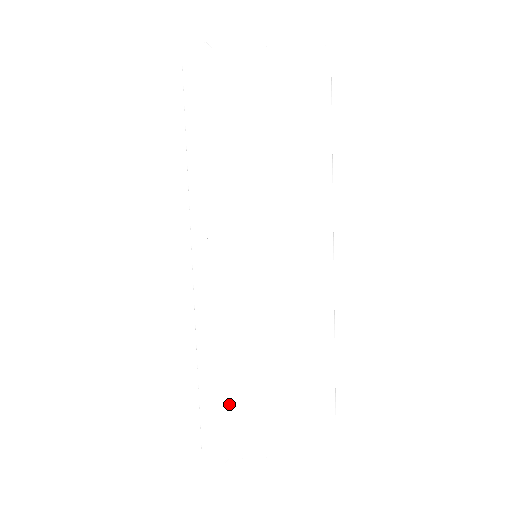
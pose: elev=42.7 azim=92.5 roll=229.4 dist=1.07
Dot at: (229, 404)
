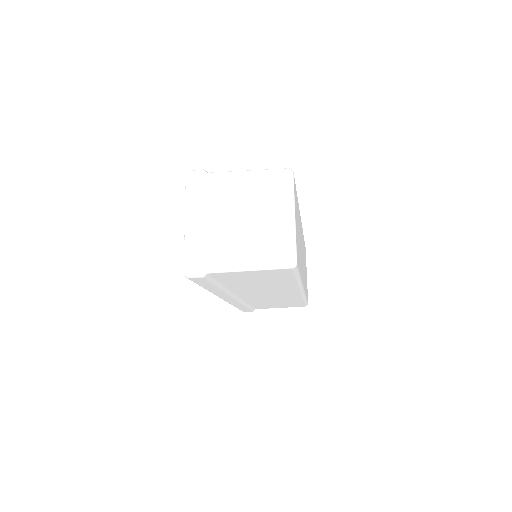
Dot at: (252, 306)
